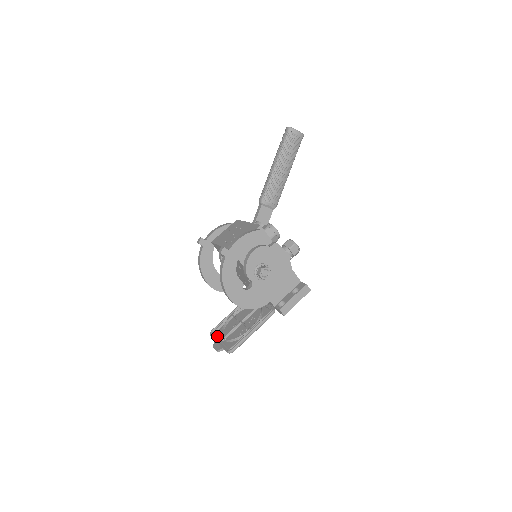
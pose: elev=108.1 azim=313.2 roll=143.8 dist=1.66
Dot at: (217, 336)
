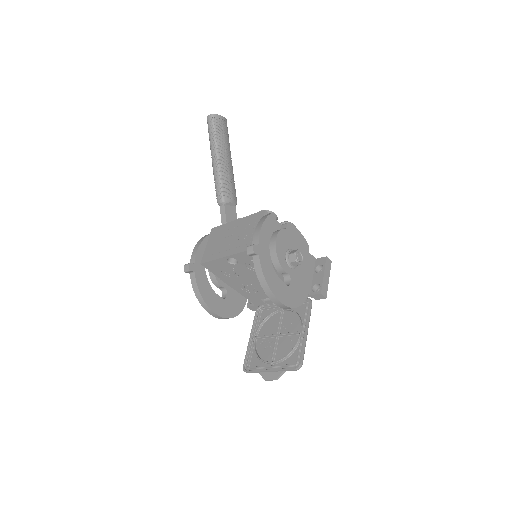
Dot at: (260, 366)
